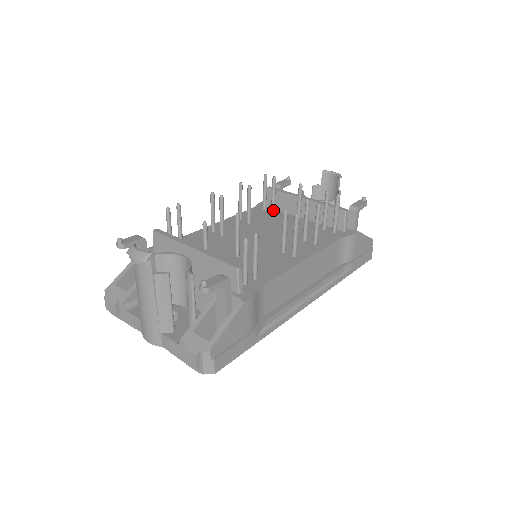
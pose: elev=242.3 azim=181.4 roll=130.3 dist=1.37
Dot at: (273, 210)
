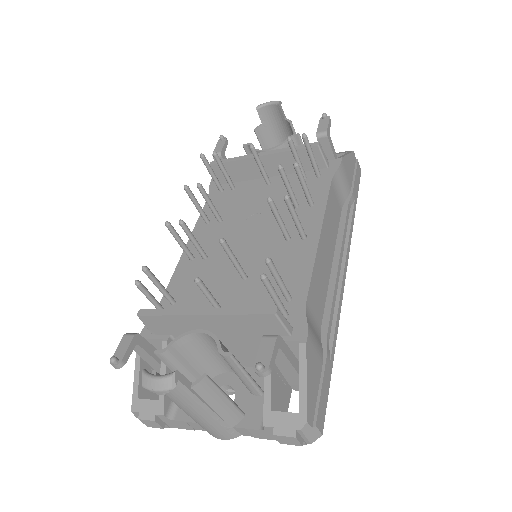
Dot at: (233, 187)
